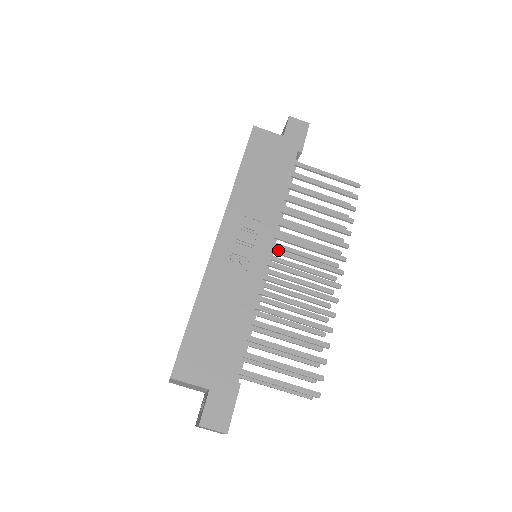
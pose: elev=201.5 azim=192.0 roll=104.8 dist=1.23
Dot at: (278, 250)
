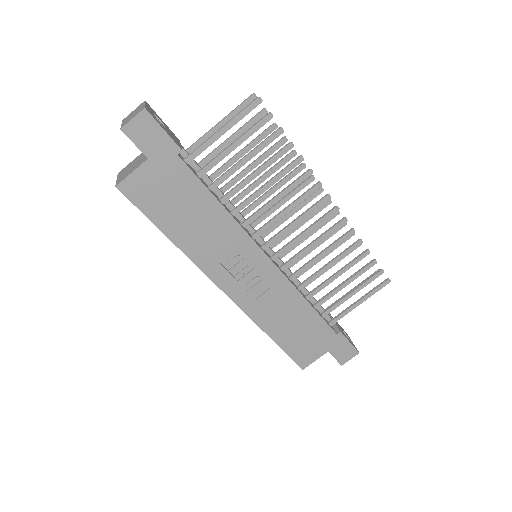
Dot at: (268, 243)
